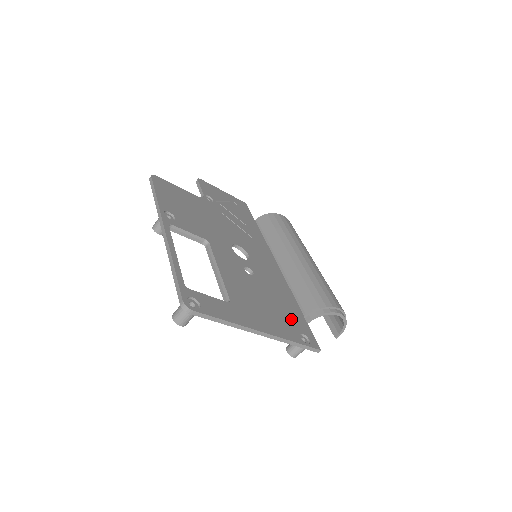
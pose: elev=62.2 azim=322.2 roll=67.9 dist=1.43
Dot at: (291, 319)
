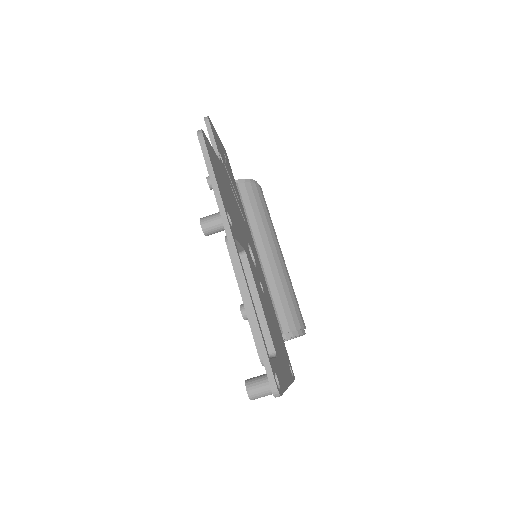
Dot at: (283, 347)
